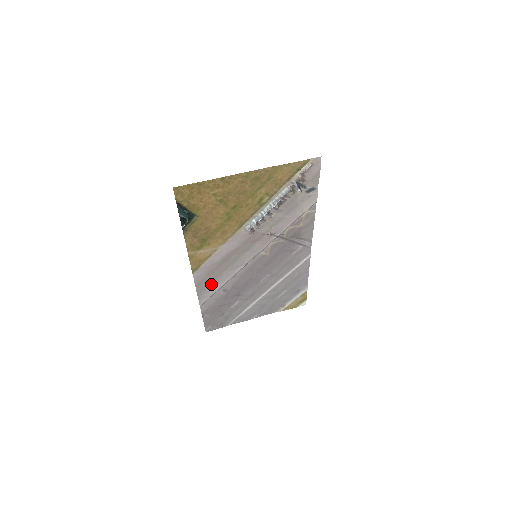
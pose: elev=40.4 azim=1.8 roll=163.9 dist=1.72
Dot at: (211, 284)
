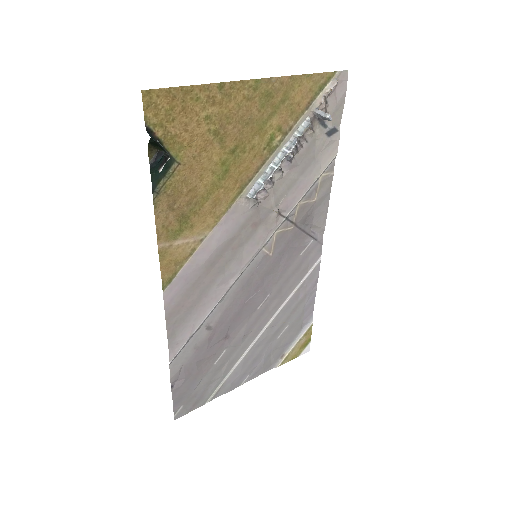
Dot at: (190, 314)
